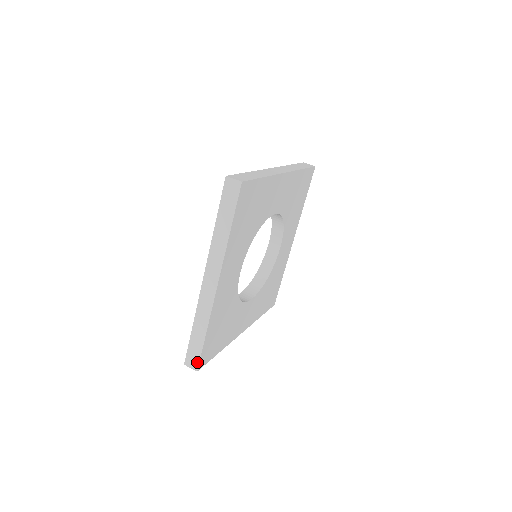
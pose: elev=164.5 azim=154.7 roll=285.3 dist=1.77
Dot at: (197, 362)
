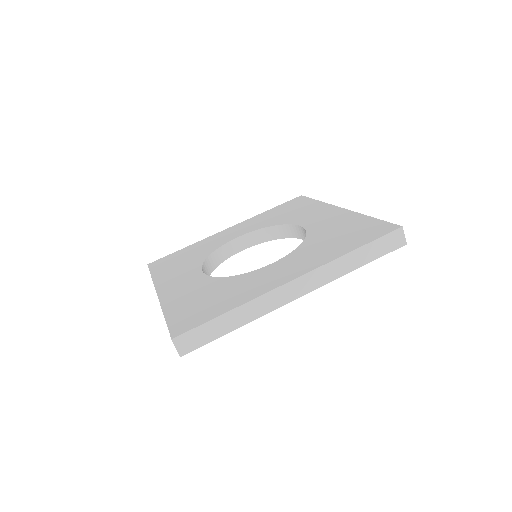
Dot at: occluded
